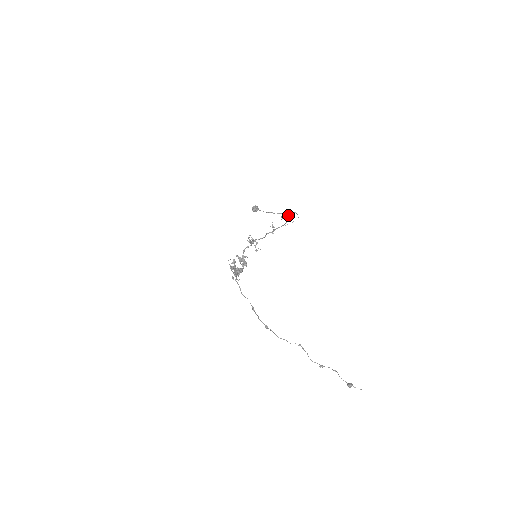
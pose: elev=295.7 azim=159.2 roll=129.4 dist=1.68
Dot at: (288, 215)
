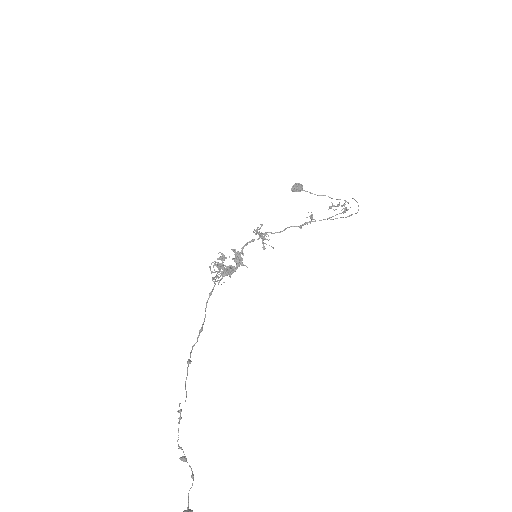
Dot at: (339, 204)
